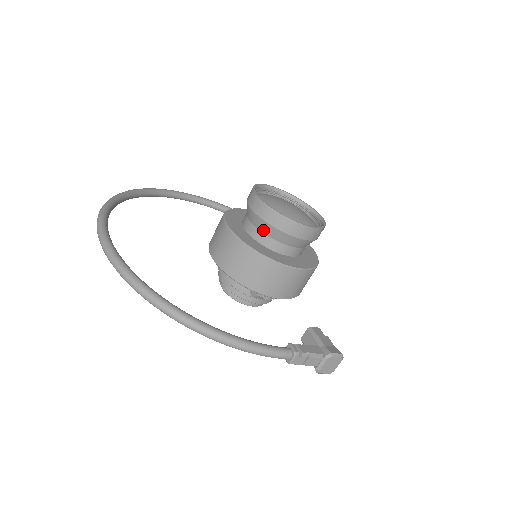
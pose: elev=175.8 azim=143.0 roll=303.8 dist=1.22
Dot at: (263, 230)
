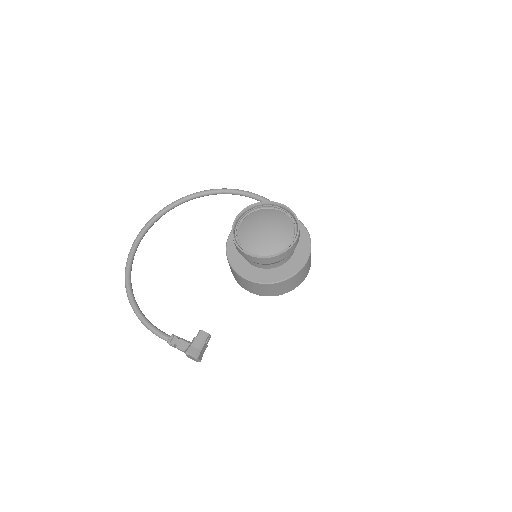
Dot at: occluded
